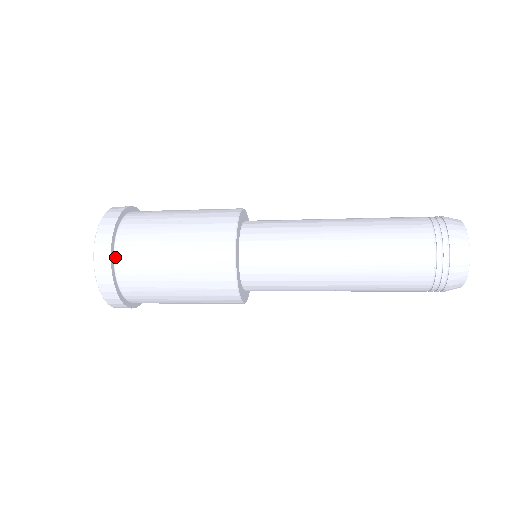
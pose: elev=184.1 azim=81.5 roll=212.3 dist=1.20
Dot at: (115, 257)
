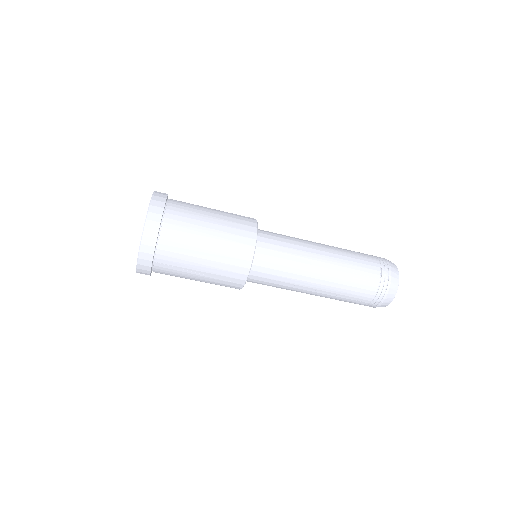
Dot at: occluded
